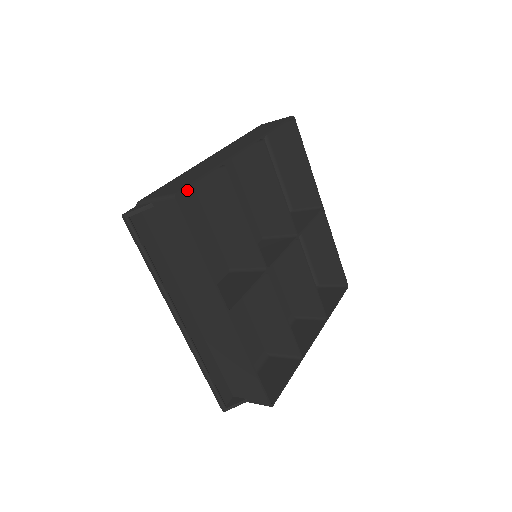
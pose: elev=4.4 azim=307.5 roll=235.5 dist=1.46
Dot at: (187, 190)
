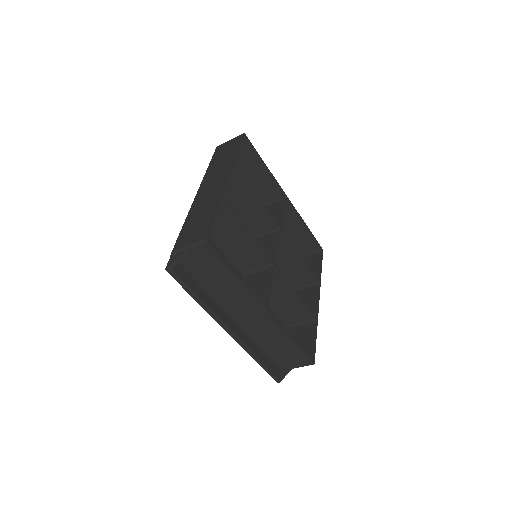
Dot at: occluded
